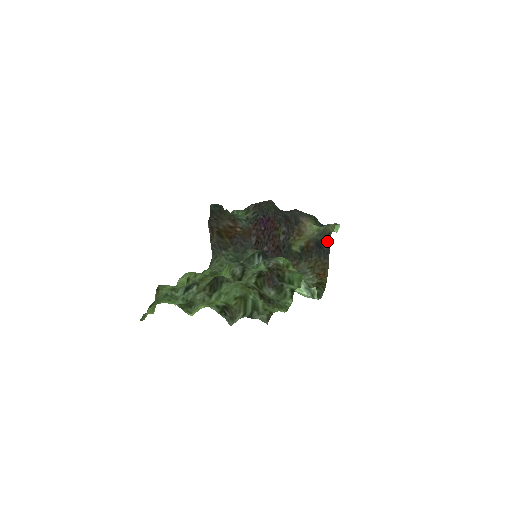
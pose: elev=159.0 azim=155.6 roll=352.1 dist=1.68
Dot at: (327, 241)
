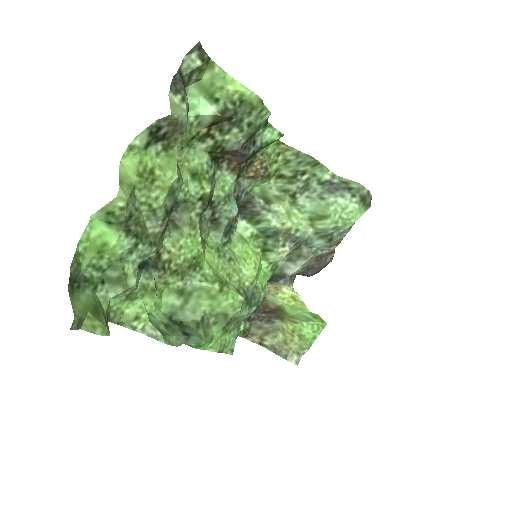
Dot at: occluded
